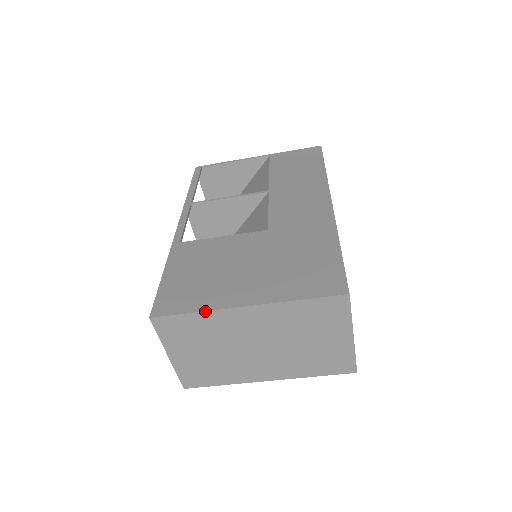
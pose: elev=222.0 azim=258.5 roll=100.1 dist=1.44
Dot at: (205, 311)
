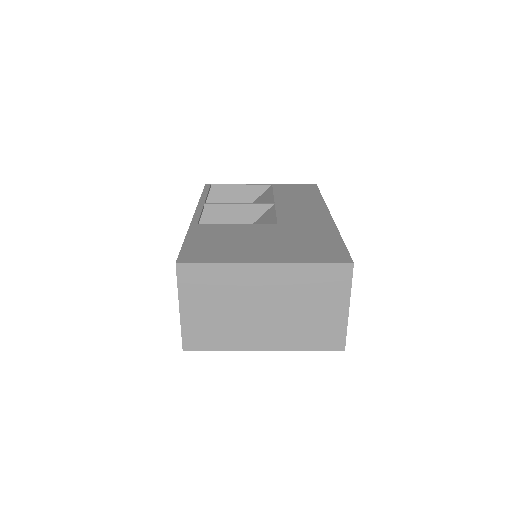
Dot at: (228, 263)
